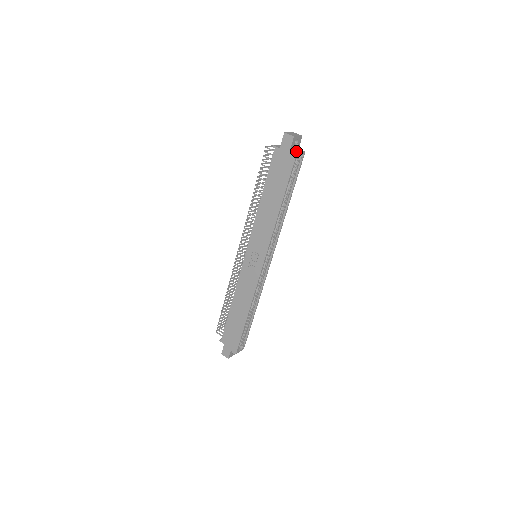
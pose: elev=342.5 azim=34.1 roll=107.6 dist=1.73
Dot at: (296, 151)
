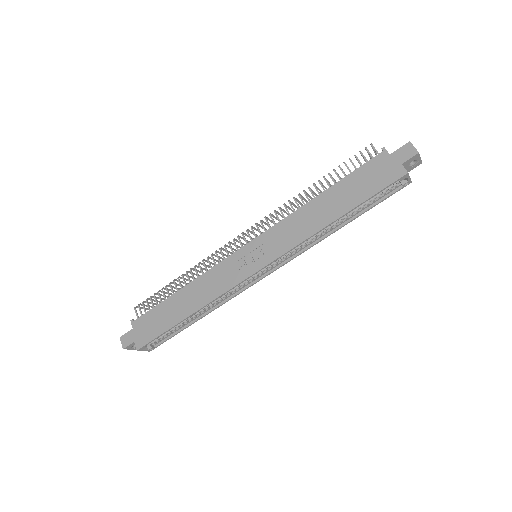
Dot at: occluded
